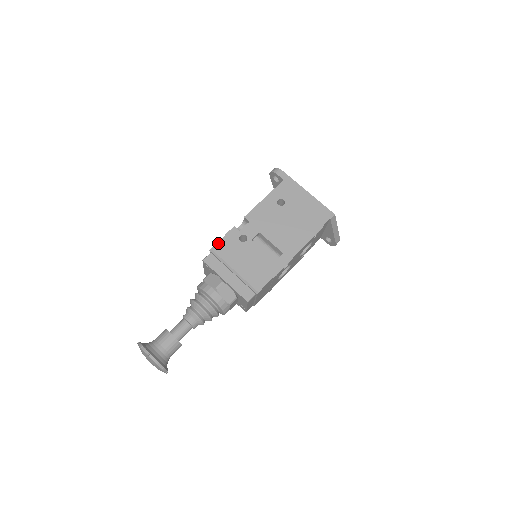
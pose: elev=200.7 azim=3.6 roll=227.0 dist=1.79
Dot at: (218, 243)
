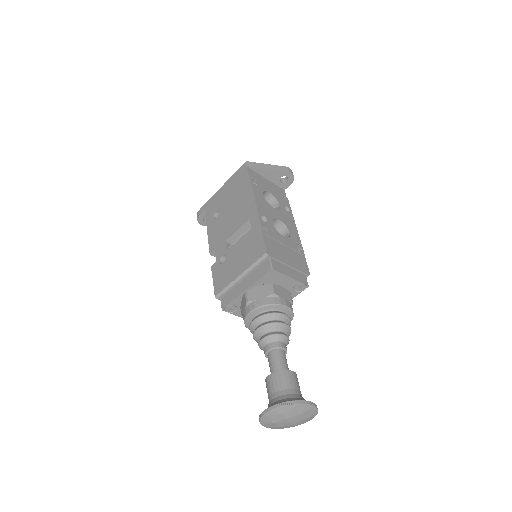
Dot at: (214, 287)
